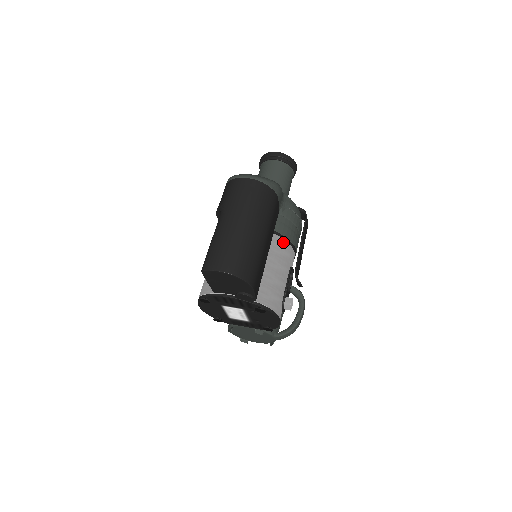
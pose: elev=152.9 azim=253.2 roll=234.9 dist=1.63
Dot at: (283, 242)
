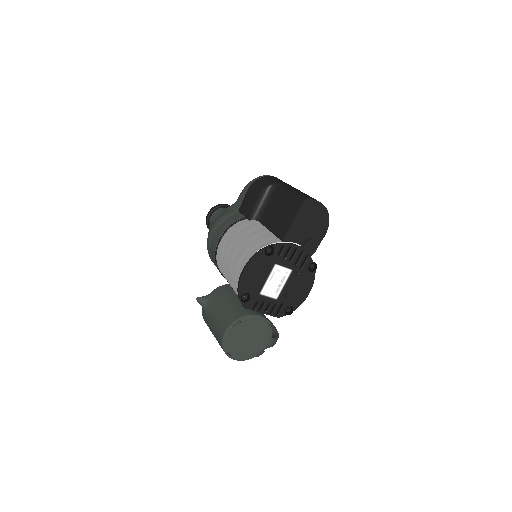
Dot at: occluded
